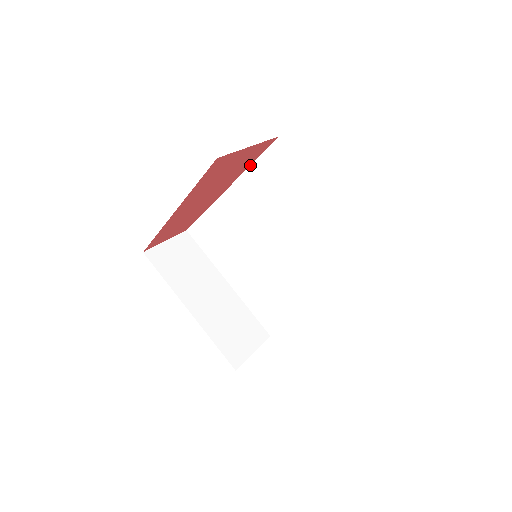
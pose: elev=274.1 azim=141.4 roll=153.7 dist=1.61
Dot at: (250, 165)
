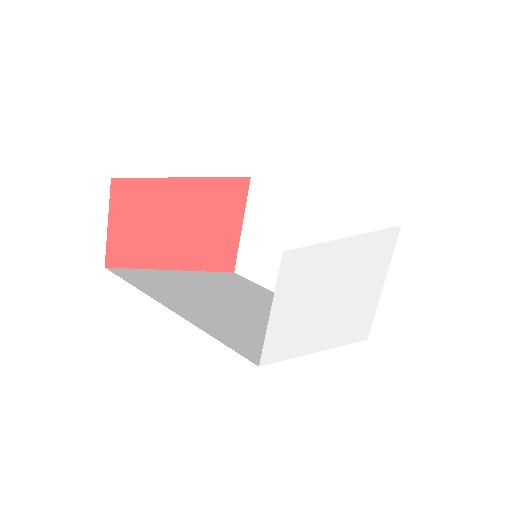
Dot at: (206, 271)
